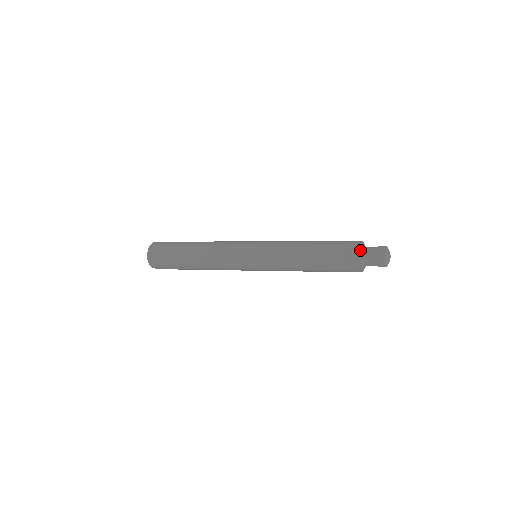
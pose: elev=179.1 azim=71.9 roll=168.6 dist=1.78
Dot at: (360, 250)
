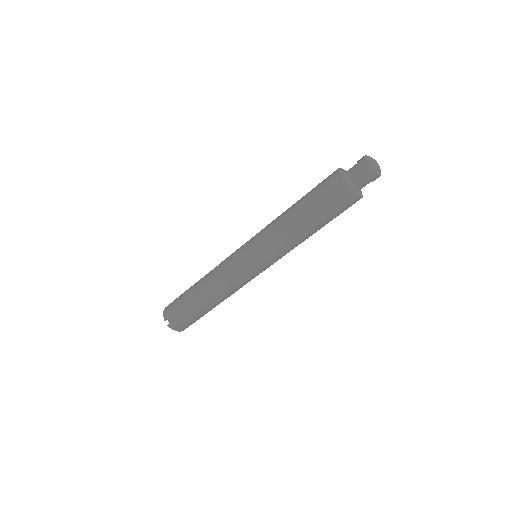
Dot at: occluded
